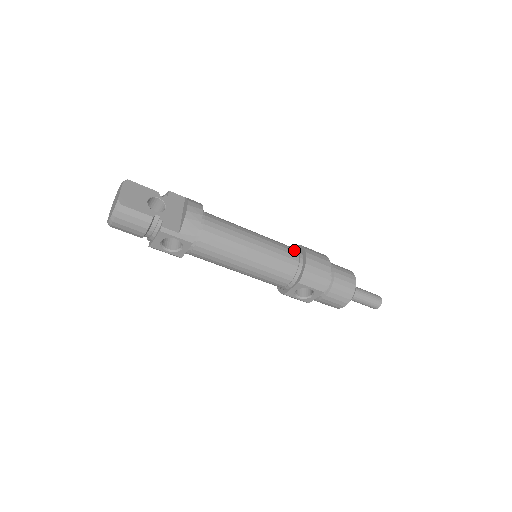
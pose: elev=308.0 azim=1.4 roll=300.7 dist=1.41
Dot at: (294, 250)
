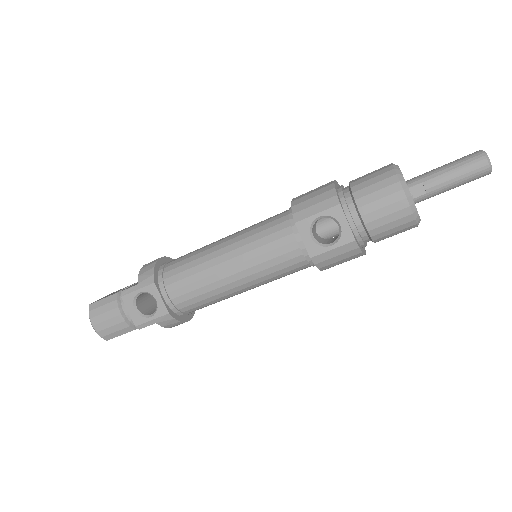
Dot at: occluded
